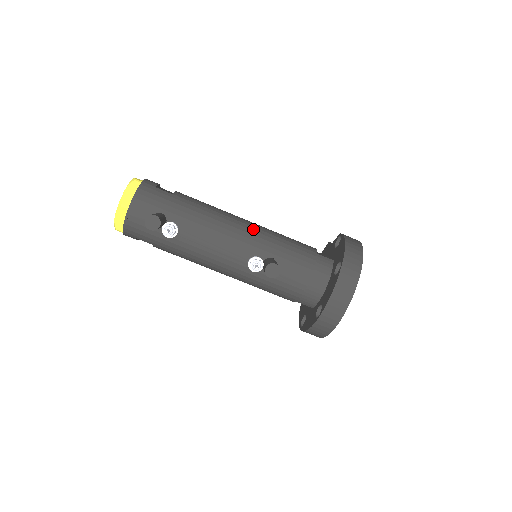
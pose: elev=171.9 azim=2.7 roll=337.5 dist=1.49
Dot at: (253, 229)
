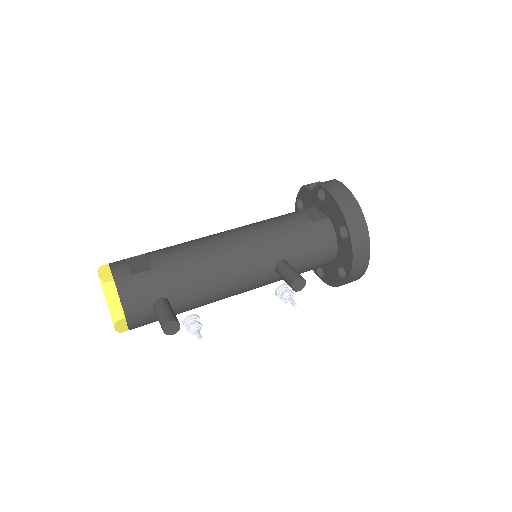
Dot at: (247, 245)
